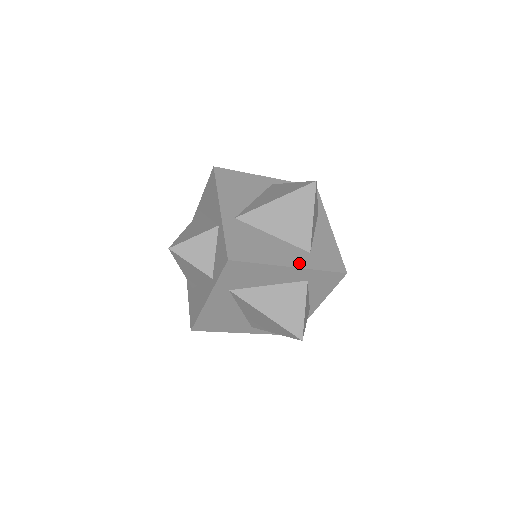
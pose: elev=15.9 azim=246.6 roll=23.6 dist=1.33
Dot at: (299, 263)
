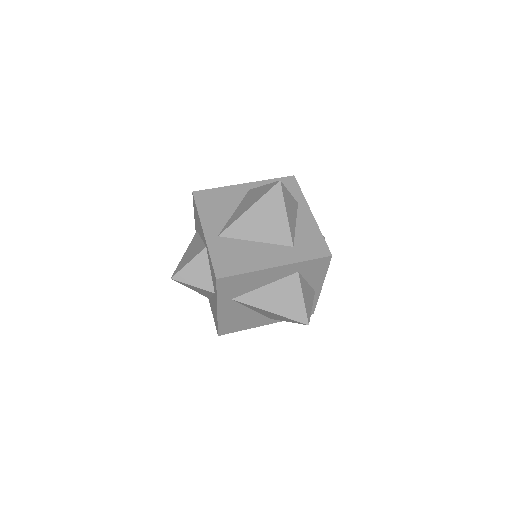
Dot at: (283, 261)
